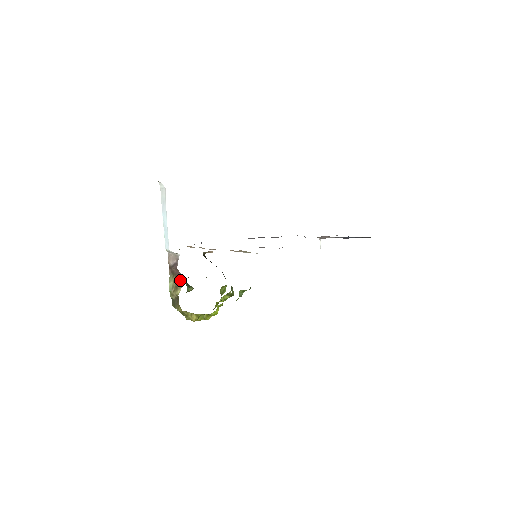
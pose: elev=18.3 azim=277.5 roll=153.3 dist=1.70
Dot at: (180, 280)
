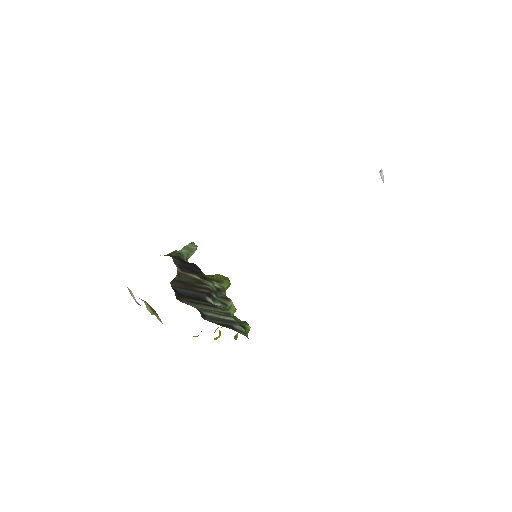
Dot at: (156, 314)
